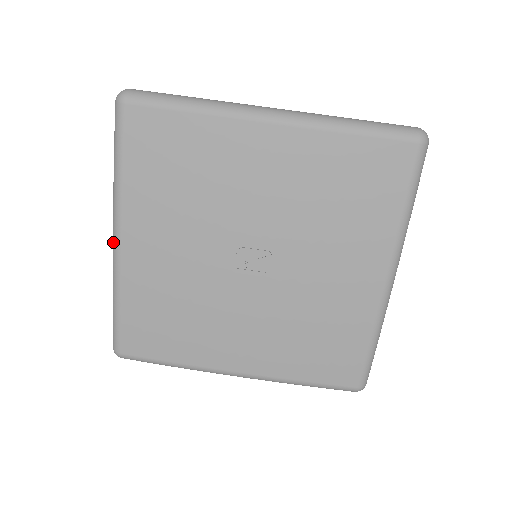
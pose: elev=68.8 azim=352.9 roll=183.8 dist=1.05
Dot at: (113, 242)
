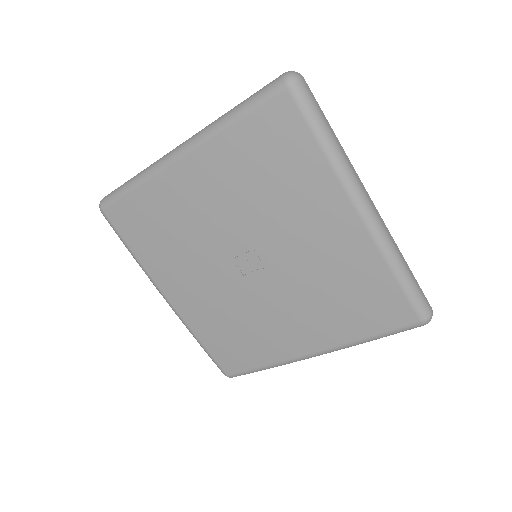
Dot at: (166, 301)
